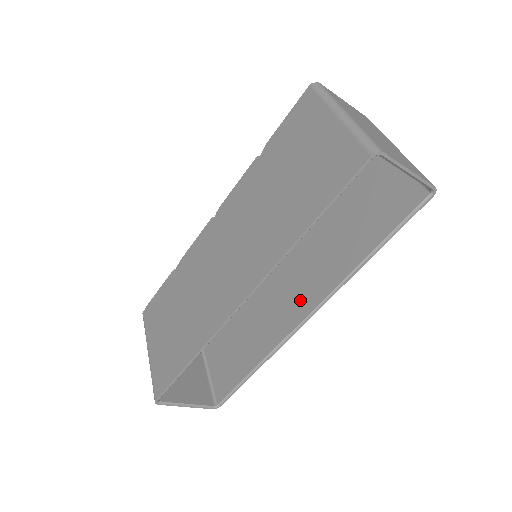
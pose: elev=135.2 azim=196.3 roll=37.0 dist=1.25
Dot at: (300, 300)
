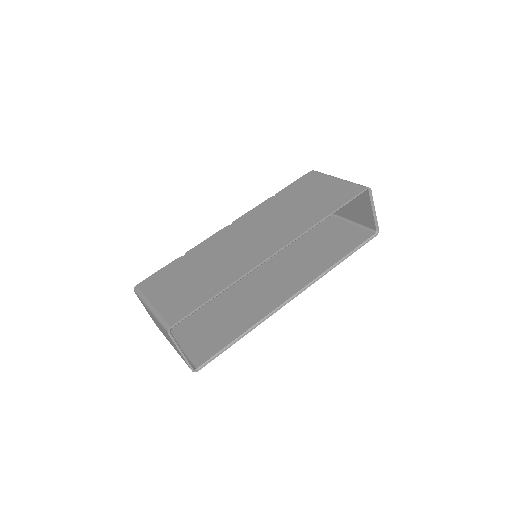
Dot at: (286, 288)
